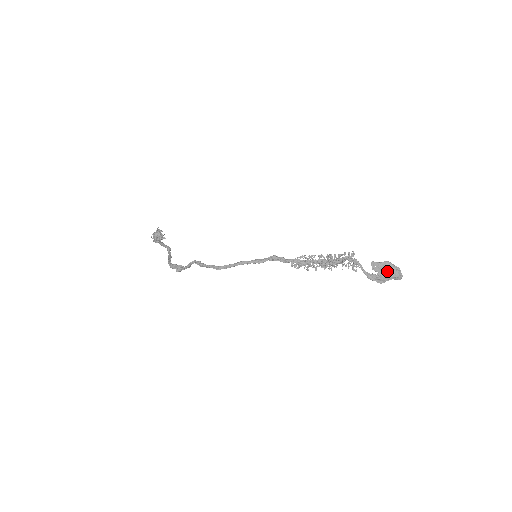
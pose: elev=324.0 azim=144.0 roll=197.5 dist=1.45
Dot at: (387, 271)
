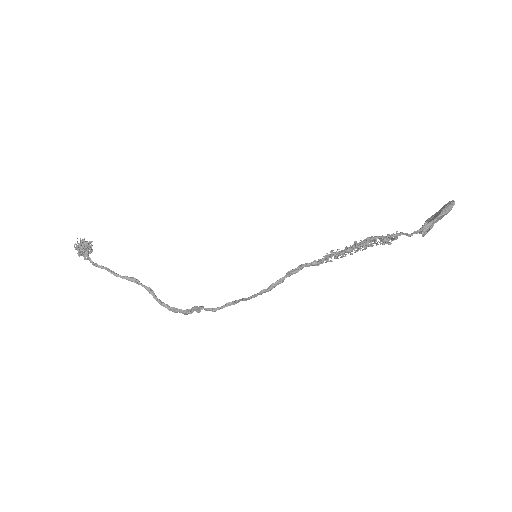
Dot at: (438, 219)
